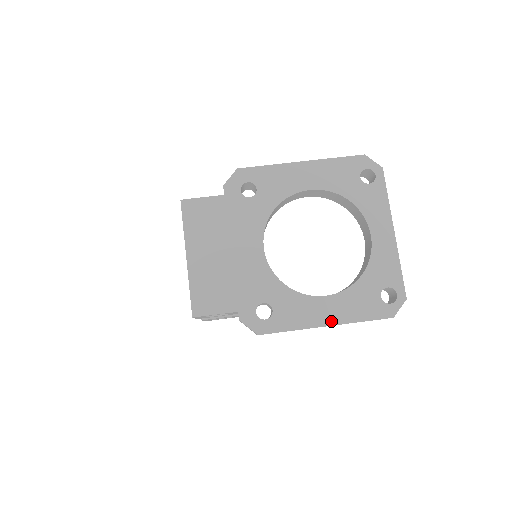
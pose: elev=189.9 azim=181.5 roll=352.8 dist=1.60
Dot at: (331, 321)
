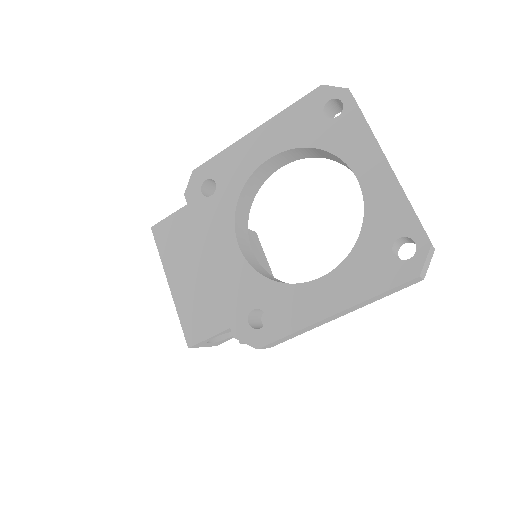
Dot at: (336, 307)
